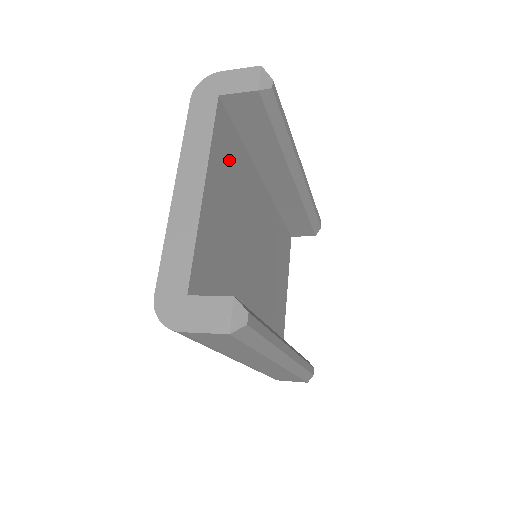
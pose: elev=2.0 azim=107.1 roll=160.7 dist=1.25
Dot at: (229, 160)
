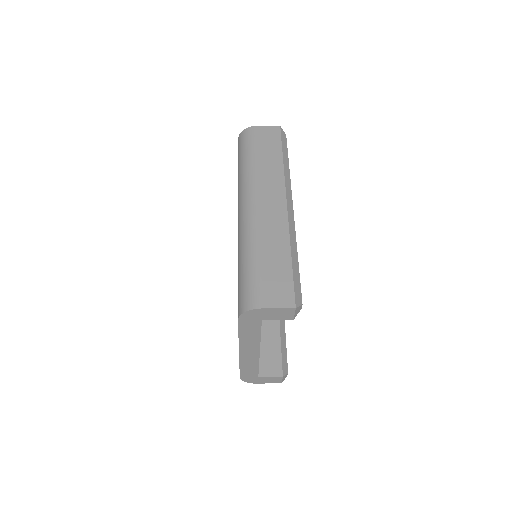
Dot at: occluded
